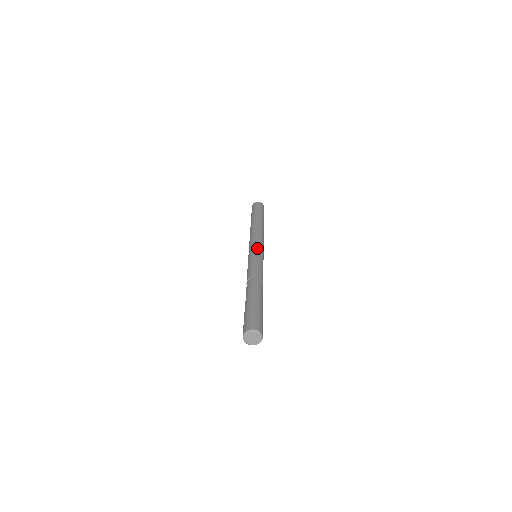
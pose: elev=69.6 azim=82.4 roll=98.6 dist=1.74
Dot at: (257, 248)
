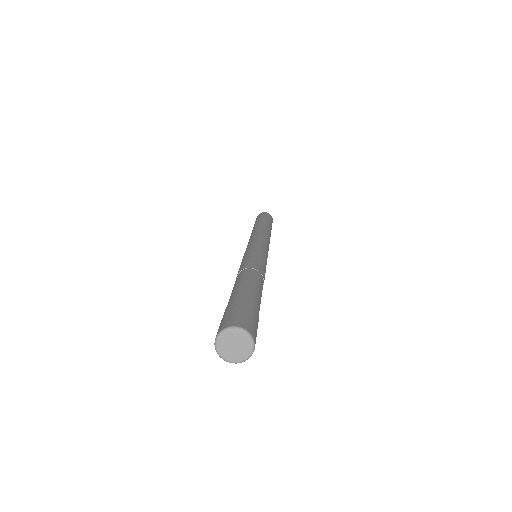
Dot at: (264, 246)
